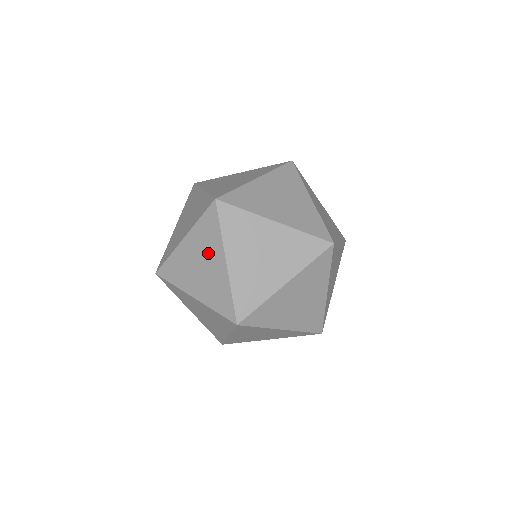
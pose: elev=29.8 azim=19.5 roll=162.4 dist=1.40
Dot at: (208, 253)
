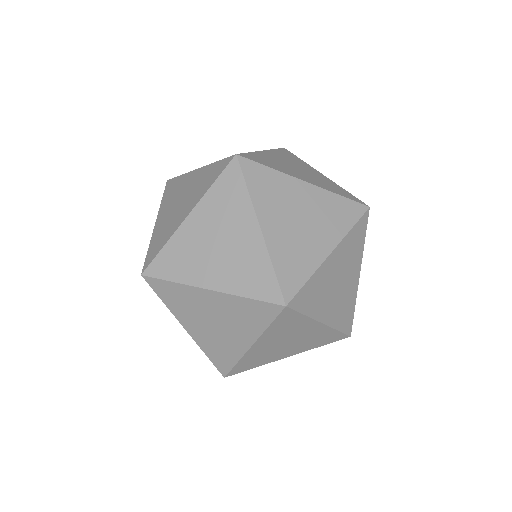
Dot at: occluded
